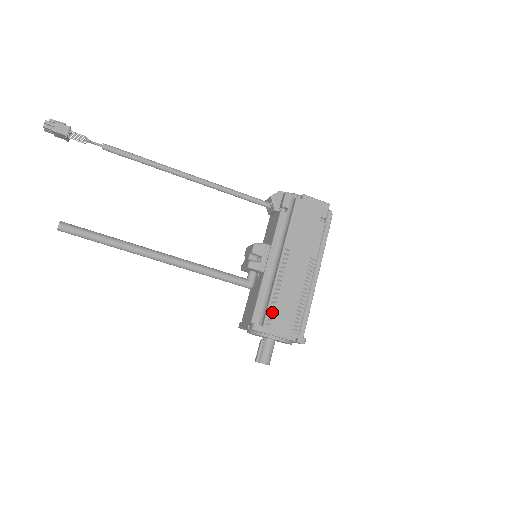
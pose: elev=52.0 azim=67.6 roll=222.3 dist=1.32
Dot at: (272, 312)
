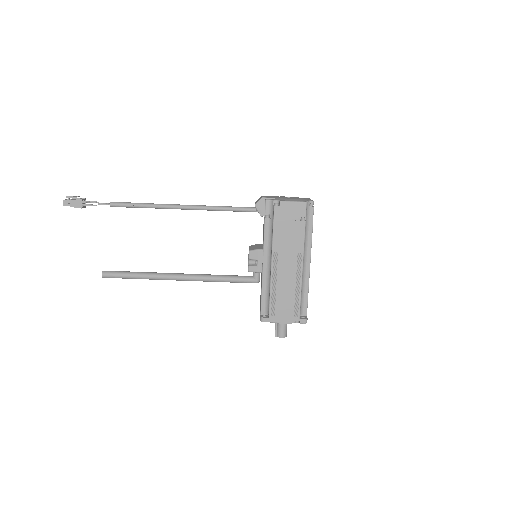
Dot at: (274, 306)
